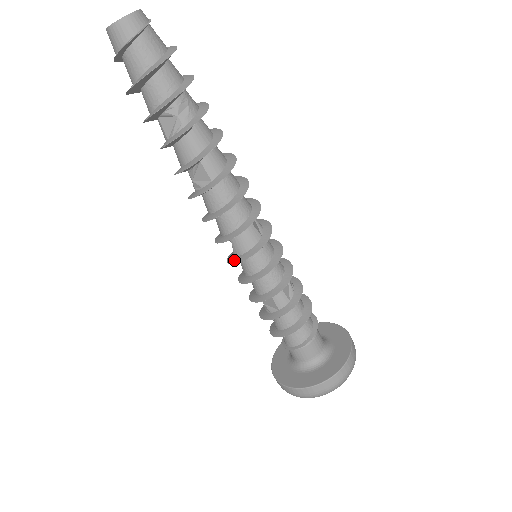
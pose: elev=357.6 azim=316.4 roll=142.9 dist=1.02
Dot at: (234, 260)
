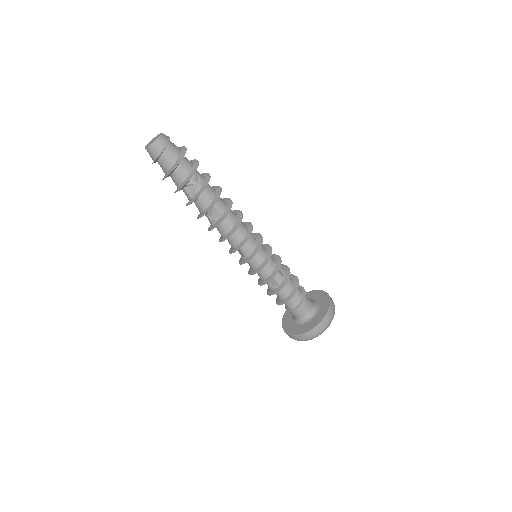
Dot at: (245, 261)
